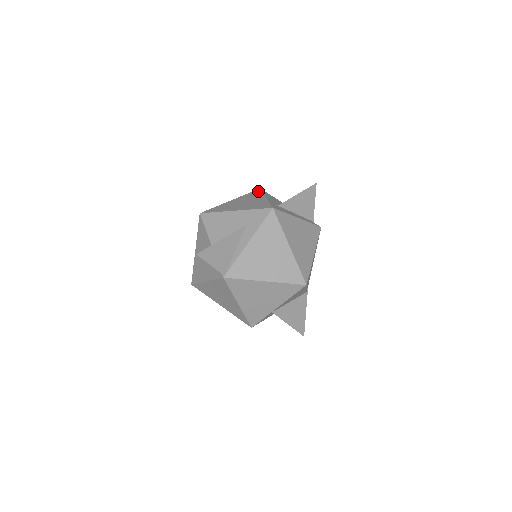
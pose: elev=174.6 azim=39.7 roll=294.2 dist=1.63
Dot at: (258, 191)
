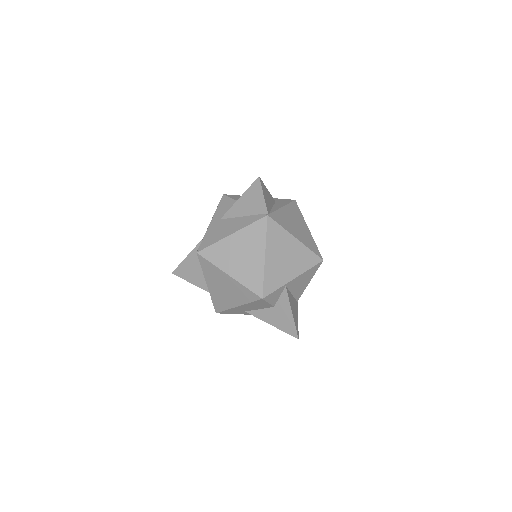
Dot at: occluded
